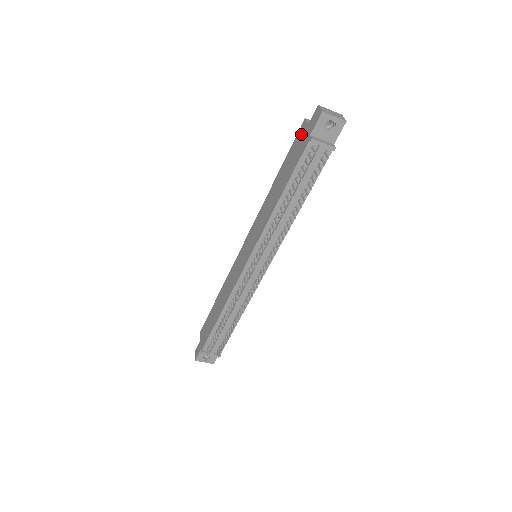
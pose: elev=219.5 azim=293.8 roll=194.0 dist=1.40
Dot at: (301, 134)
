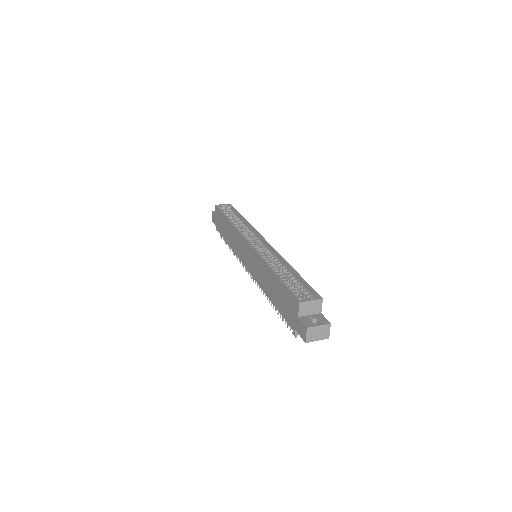
Dot at: (293, 306)
